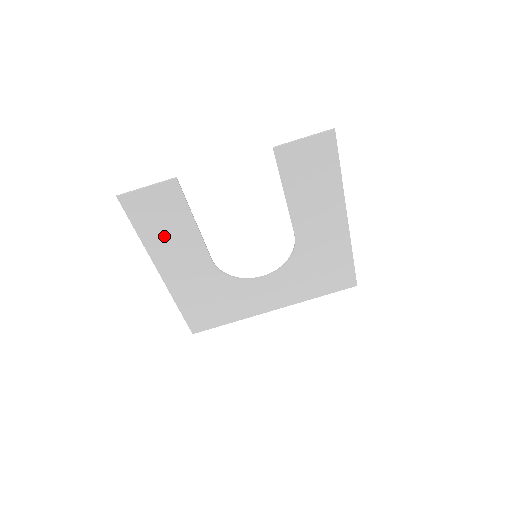
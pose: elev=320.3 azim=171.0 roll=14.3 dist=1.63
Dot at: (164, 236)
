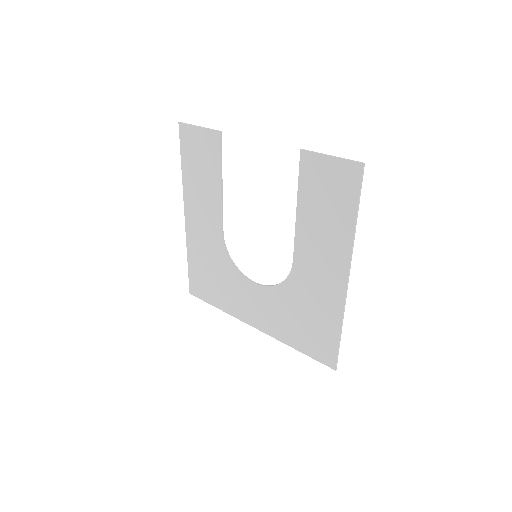
Dot at: (197, 181)
